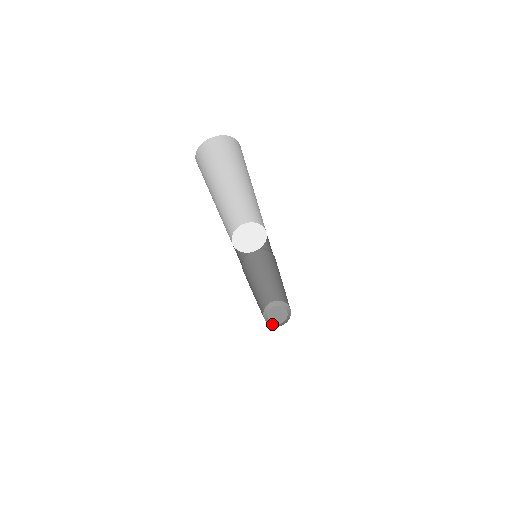
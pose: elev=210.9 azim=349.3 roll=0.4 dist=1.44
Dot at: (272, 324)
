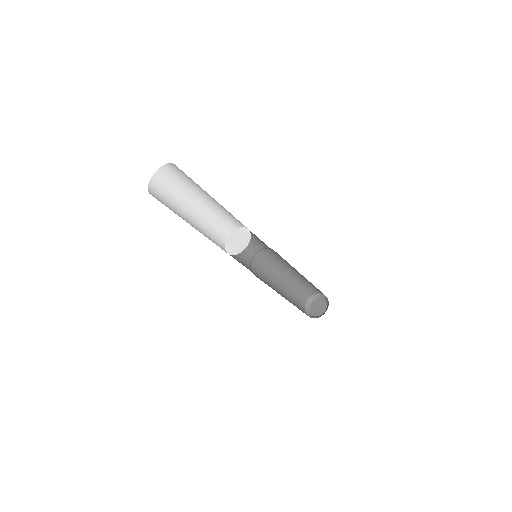
Dot at: (312, 316)
